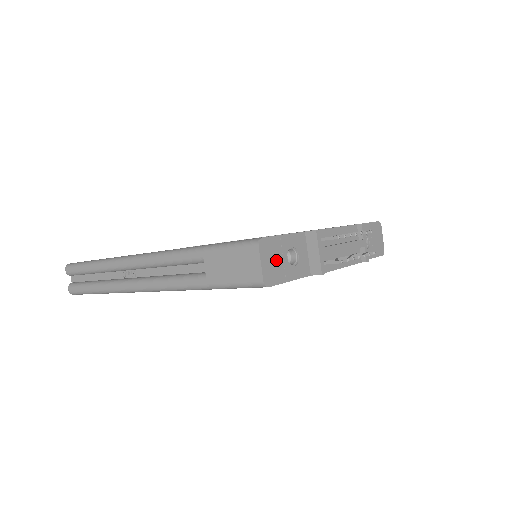
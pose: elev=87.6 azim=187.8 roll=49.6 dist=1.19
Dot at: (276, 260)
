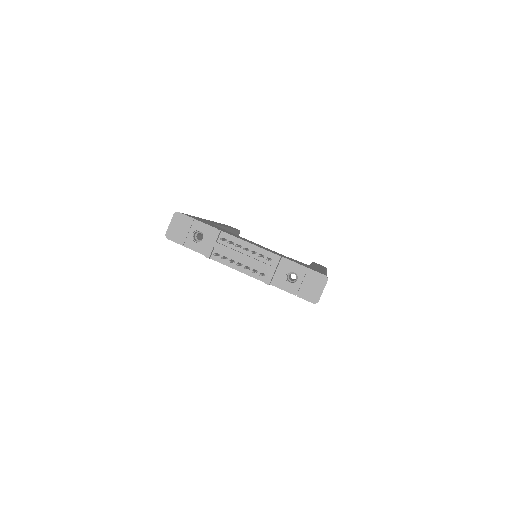
Dot at: (182, 230)
